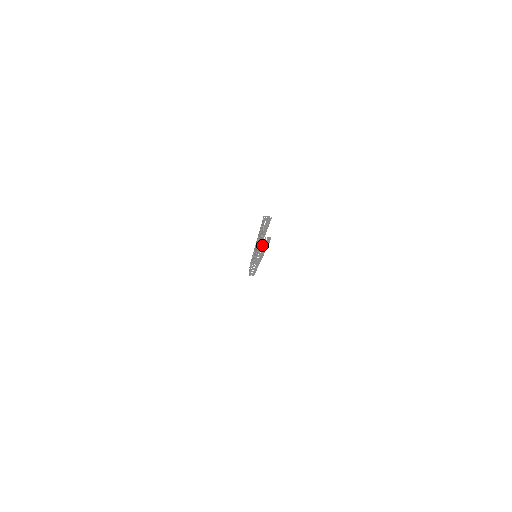
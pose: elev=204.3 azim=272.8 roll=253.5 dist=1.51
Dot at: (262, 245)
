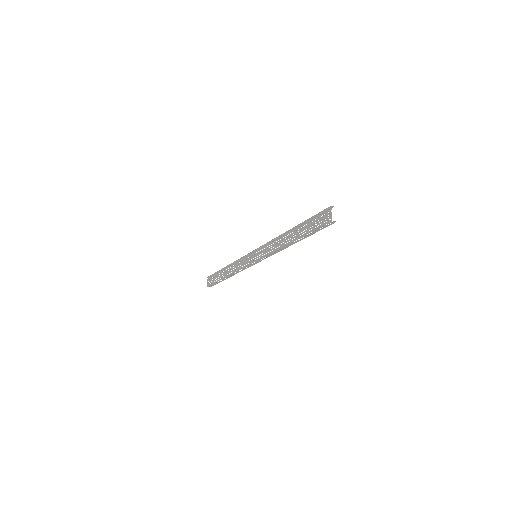
Dot at: (311, 233)
